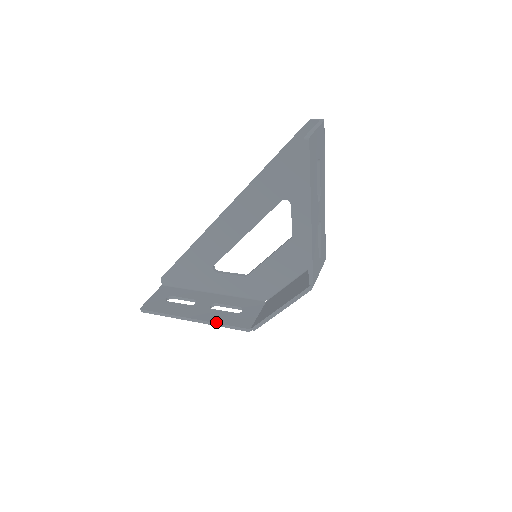
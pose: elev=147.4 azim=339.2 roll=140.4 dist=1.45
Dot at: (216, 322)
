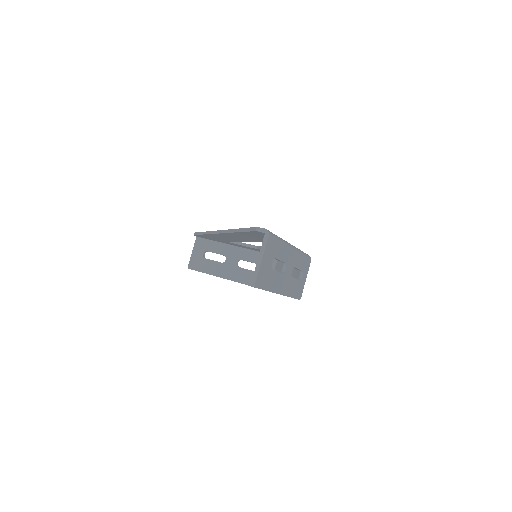
Dot at: (244, 283)
